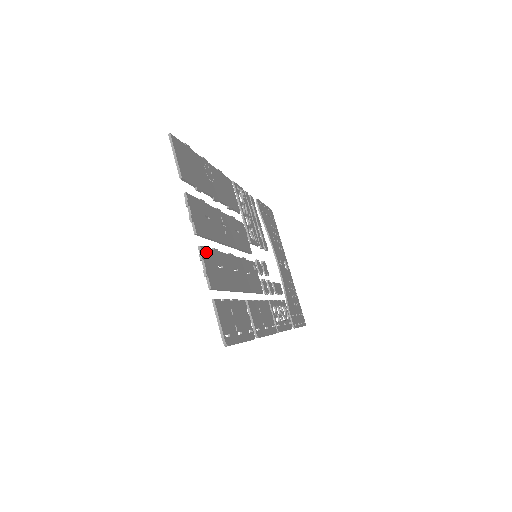
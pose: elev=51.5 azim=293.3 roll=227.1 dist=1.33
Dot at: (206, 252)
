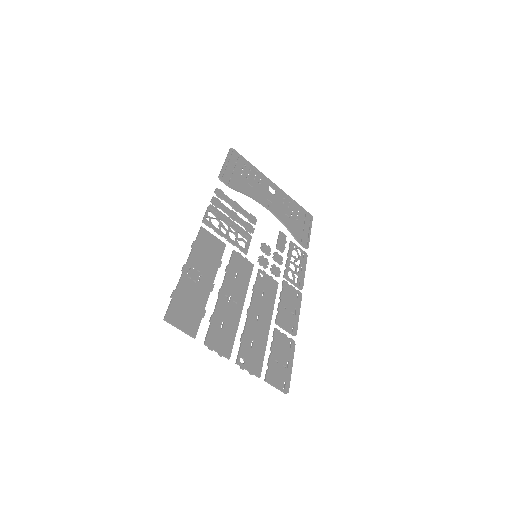
Dot at: (241, 357)
